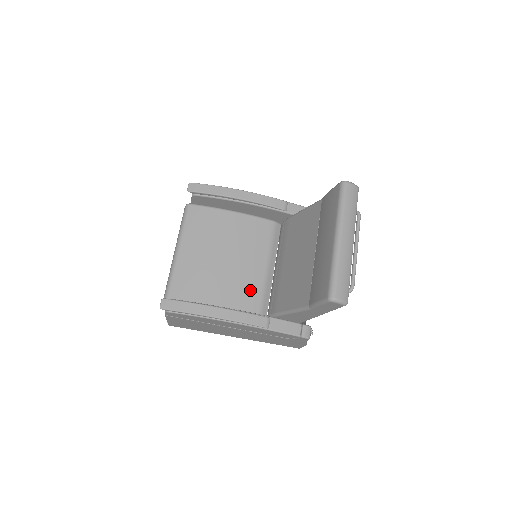
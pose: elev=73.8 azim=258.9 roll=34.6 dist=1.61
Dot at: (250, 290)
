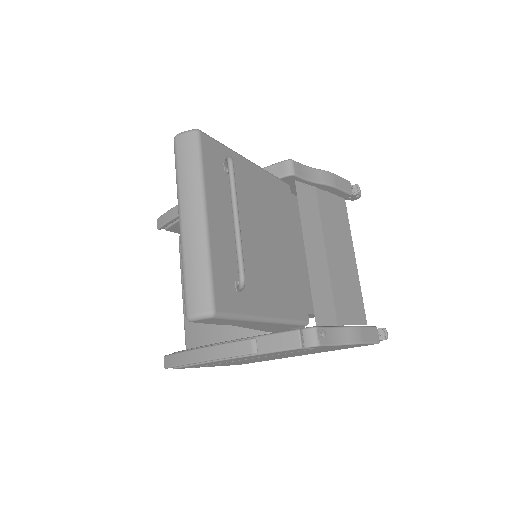
Dot at: occluded
